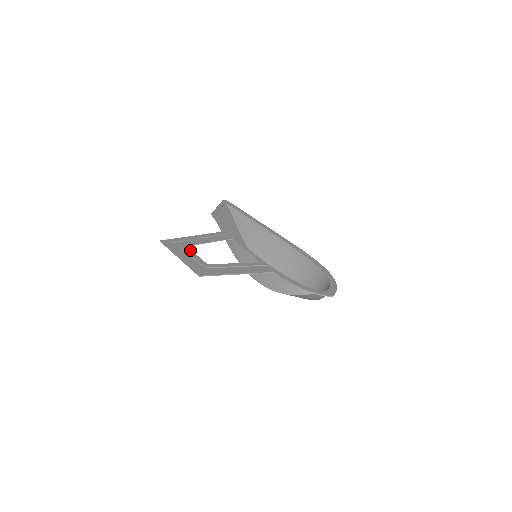
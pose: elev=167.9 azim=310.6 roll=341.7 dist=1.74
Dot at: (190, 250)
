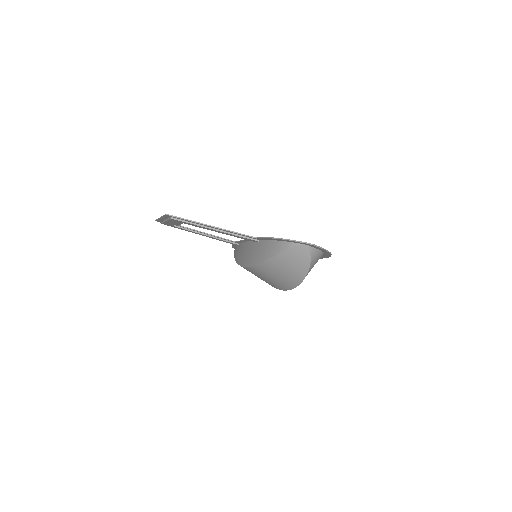
Dot at: occluded
